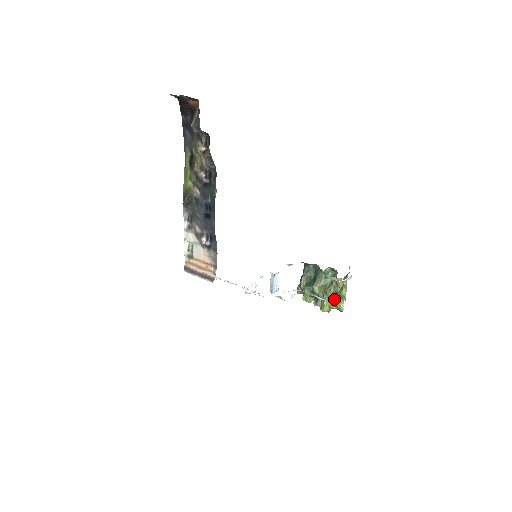
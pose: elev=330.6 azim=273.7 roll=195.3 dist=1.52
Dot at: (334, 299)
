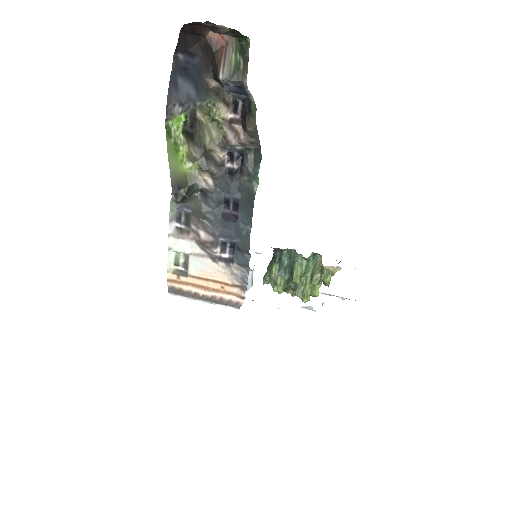
Dot at: (313, 286)
